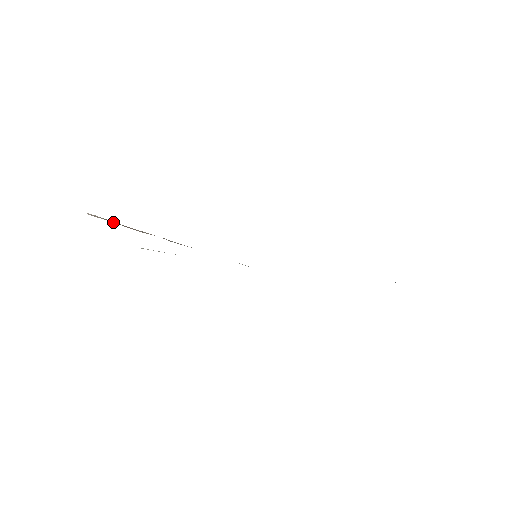
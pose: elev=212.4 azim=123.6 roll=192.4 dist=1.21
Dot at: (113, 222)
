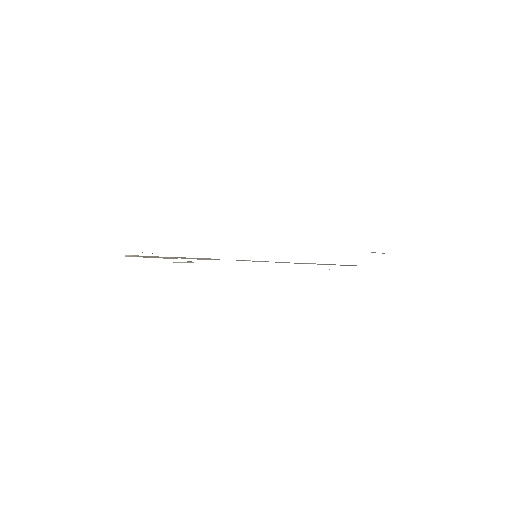
Dot at: (144, 257)
